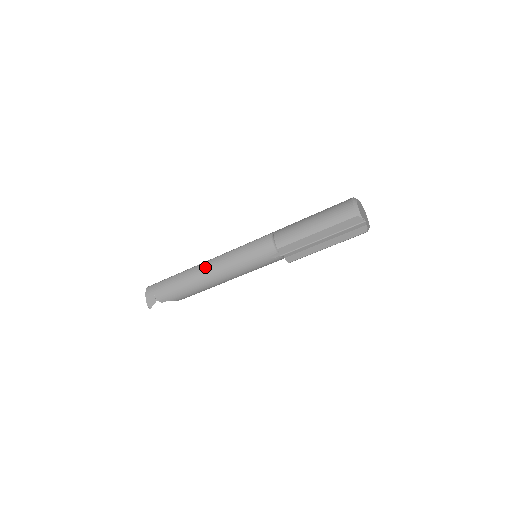
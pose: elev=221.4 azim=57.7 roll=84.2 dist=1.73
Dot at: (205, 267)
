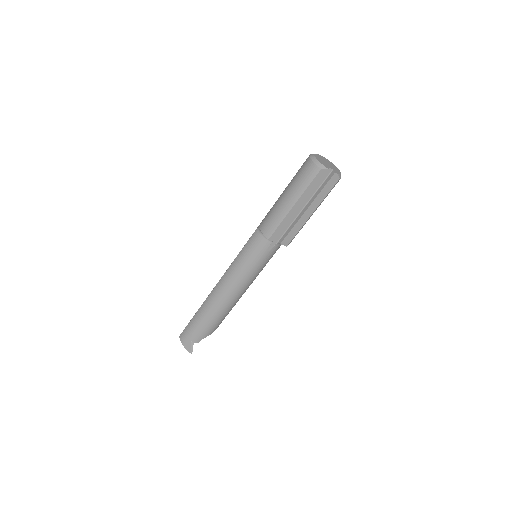
Dot at: (217, 290)
